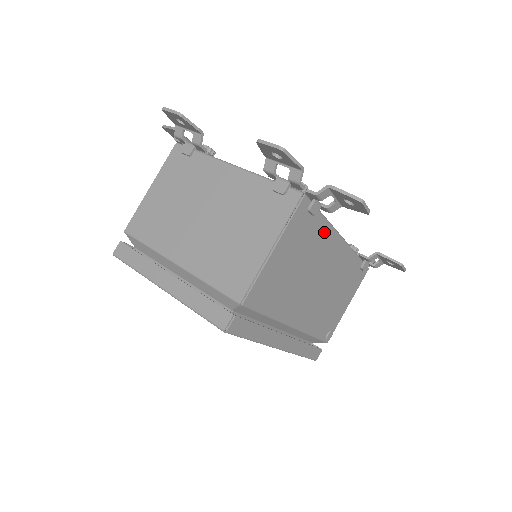
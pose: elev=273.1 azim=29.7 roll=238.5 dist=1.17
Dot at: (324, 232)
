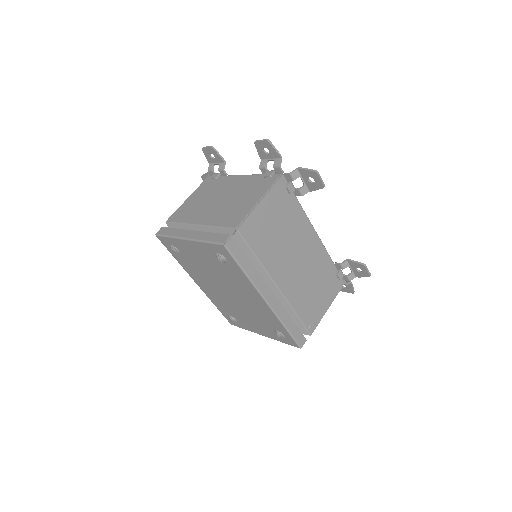
Dot at: (300, 215)
